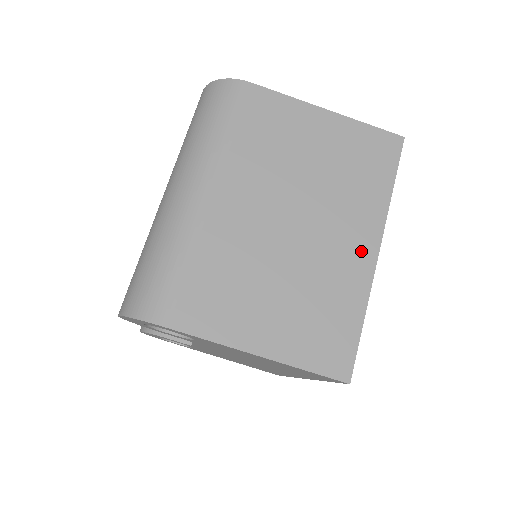
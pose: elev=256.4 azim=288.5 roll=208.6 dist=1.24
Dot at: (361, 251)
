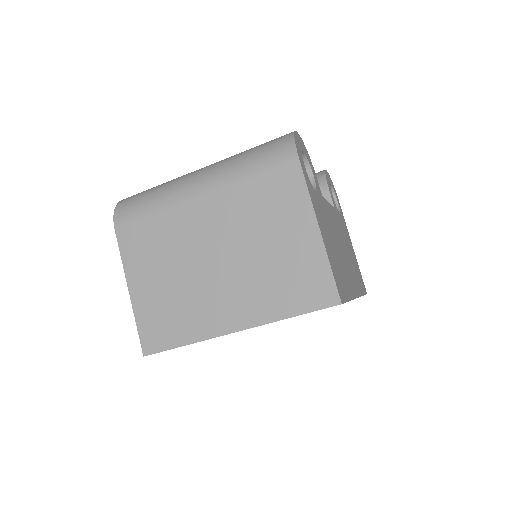
Dot at: (227, 319)
